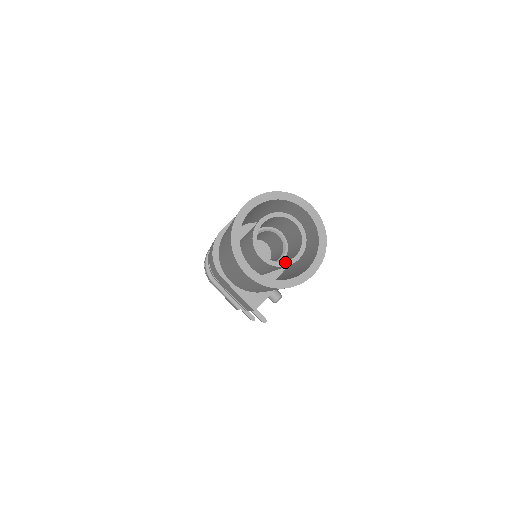
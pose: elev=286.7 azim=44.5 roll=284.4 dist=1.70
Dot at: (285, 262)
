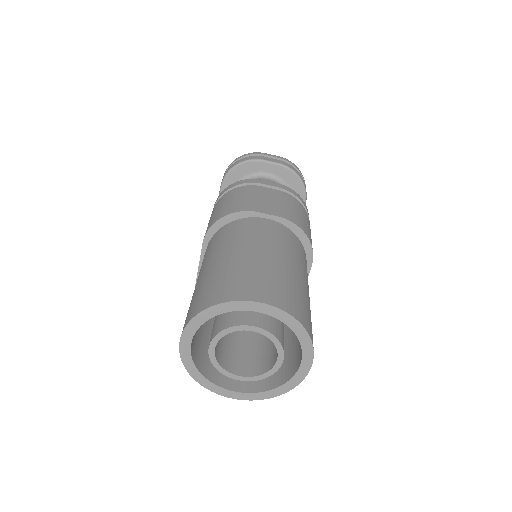
Dot at: (225, 370)
